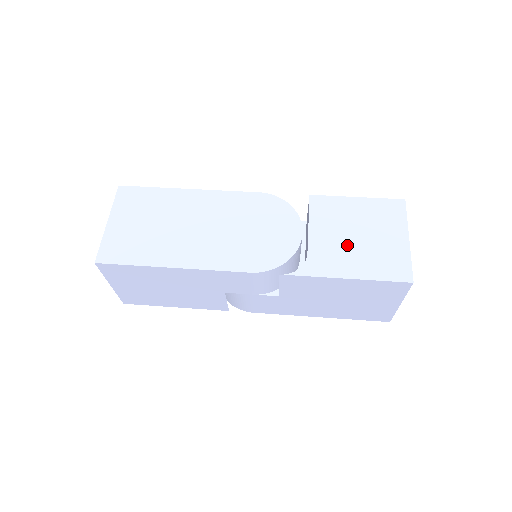
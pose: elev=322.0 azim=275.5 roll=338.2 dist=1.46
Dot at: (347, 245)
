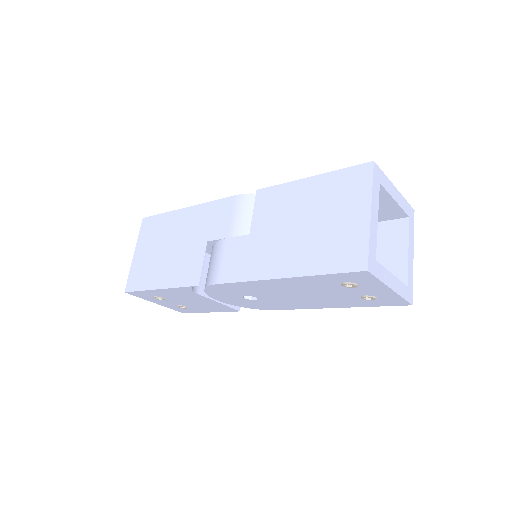
Dot at: occluded
